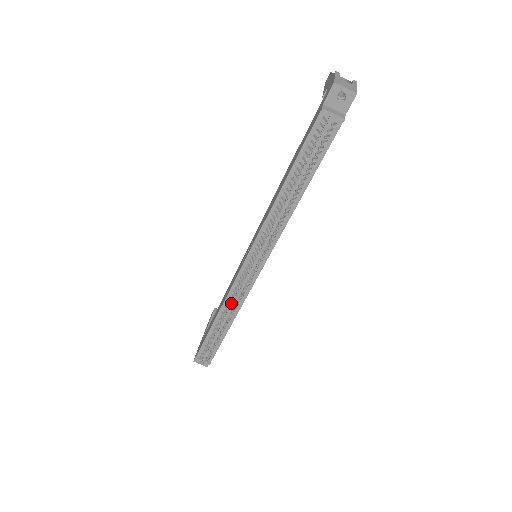
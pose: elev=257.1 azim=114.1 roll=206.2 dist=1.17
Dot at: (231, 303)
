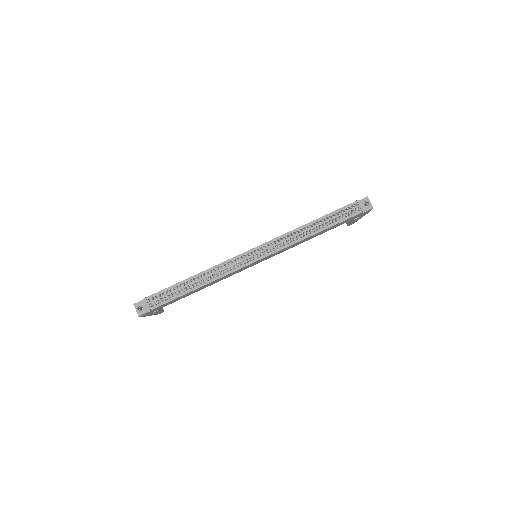
Dot at: occluded
